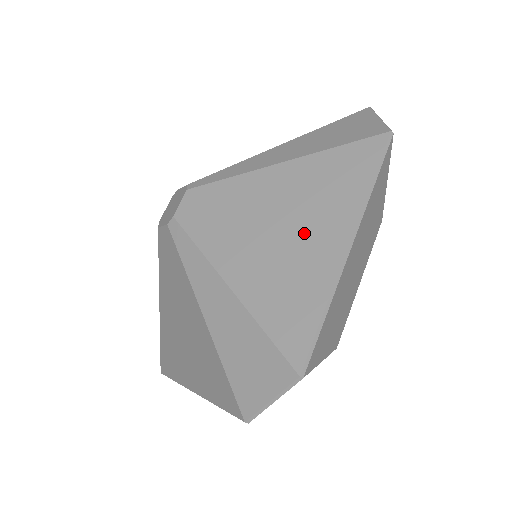
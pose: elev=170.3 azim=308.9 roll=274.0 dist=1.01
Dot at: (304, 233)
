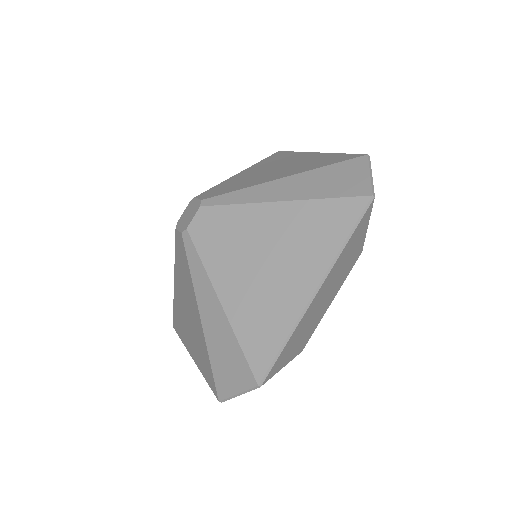
Dot at: (284, 272)
